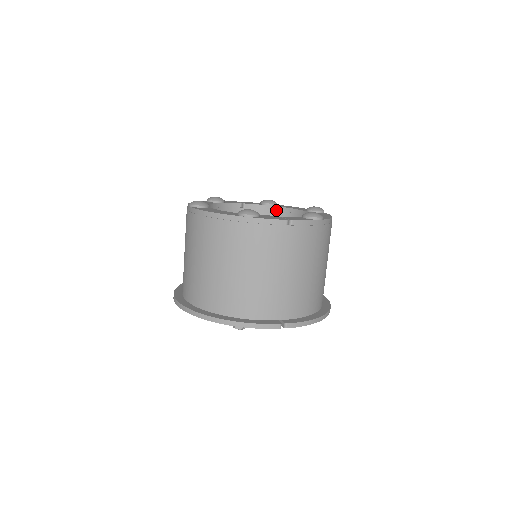
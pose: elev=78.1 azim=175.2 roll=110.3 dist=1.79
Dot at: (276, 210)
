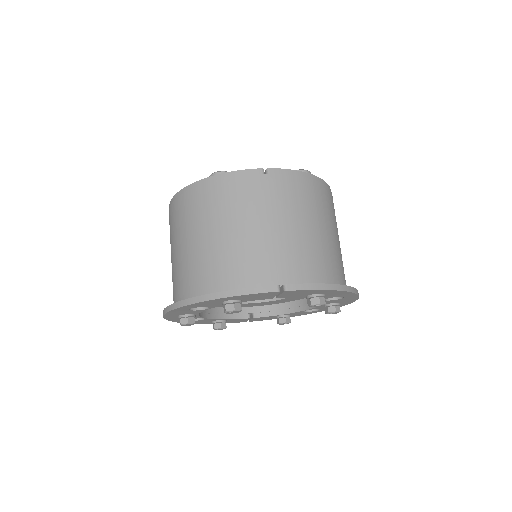
Dot at: occluded
